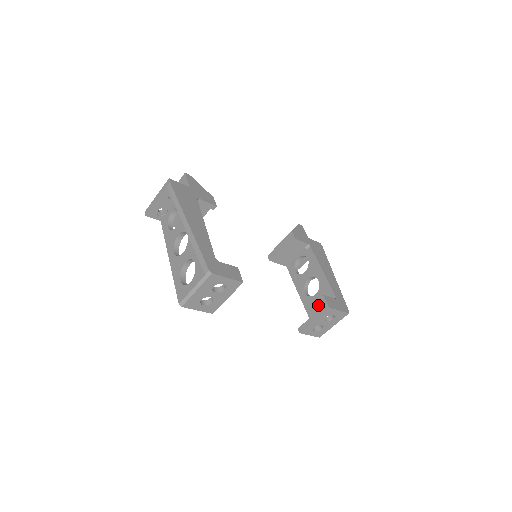
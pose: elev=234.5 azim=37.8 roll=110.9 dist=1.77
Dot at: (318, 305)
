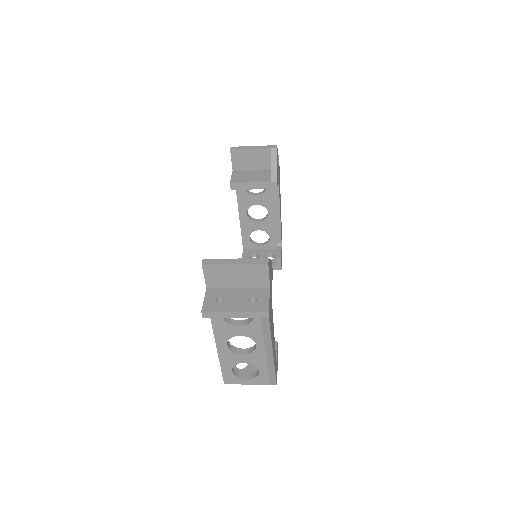
Dot at: (255, 229)
